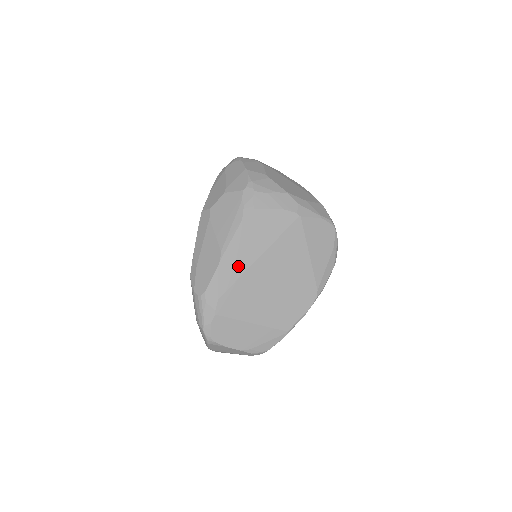
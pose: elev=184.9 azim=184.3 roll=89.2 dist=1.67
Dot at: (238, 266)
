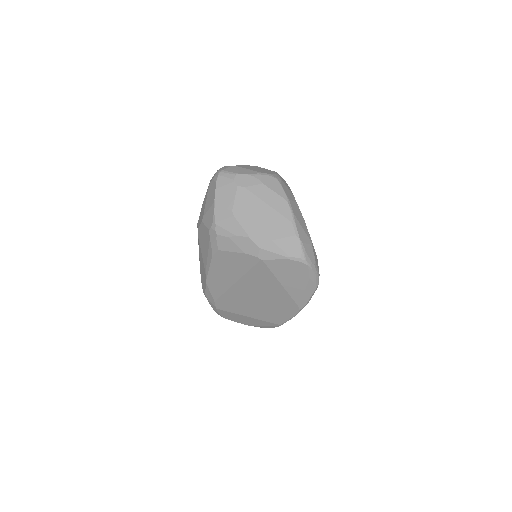
Dot at: (221, 285)
